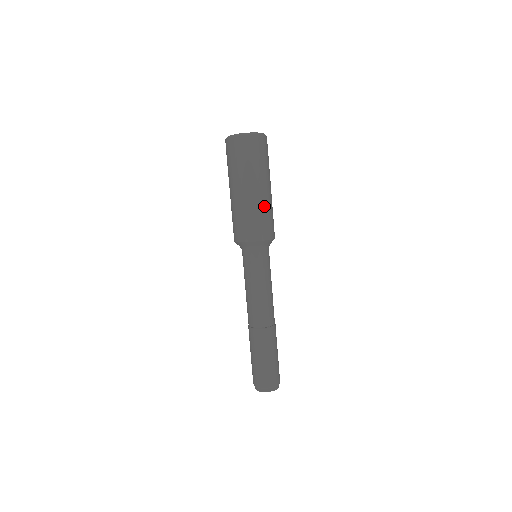
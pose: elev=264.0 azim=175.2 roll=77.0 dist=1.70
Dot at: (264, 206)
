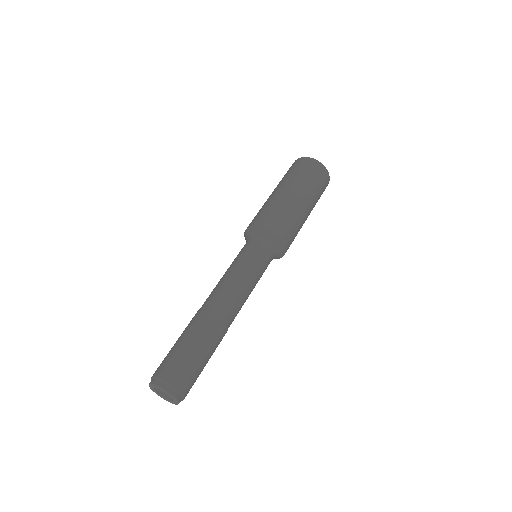
Dot at: (279, 202)
